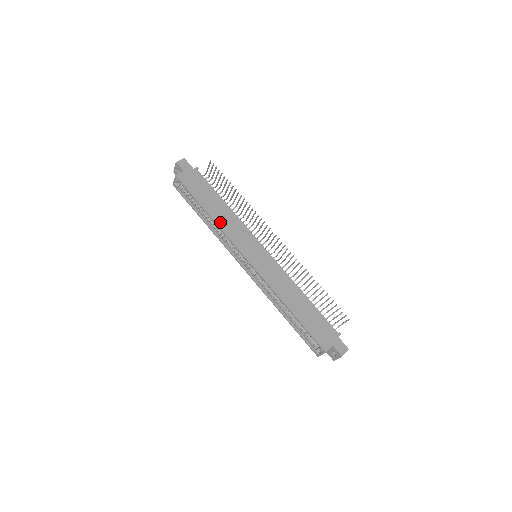
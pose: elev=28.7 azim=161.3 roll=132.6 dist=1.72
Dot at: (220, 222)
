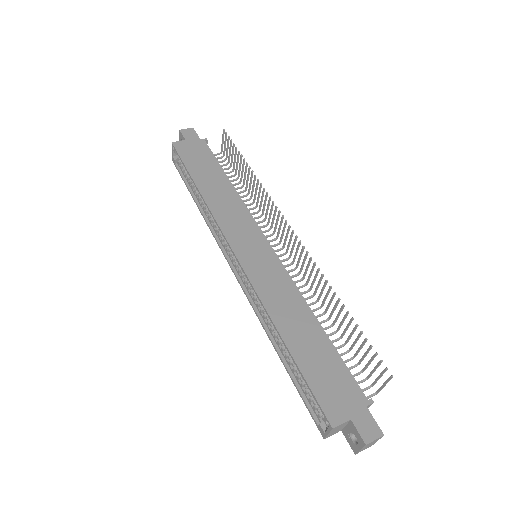
Dot at: (212, 201)
